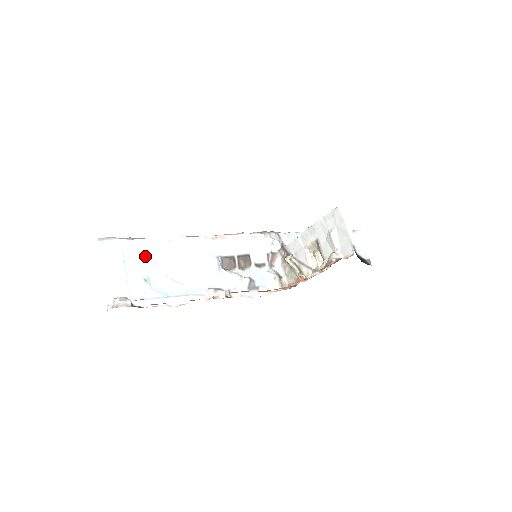
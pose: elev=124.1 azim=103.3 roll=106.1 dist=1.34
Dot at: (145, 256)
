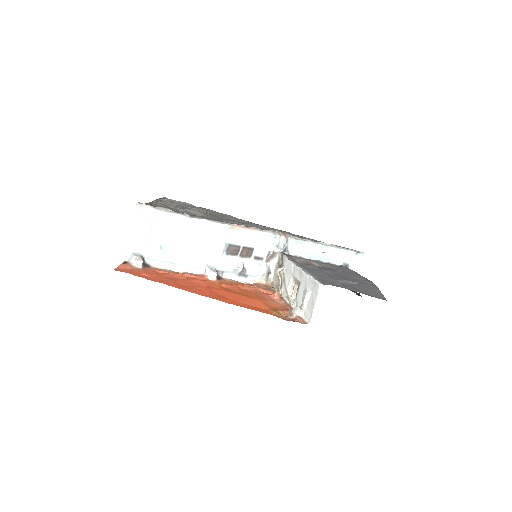
Dot at: (168, 227)
